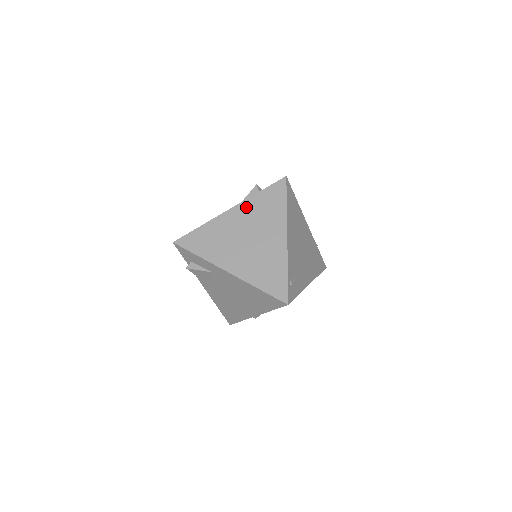
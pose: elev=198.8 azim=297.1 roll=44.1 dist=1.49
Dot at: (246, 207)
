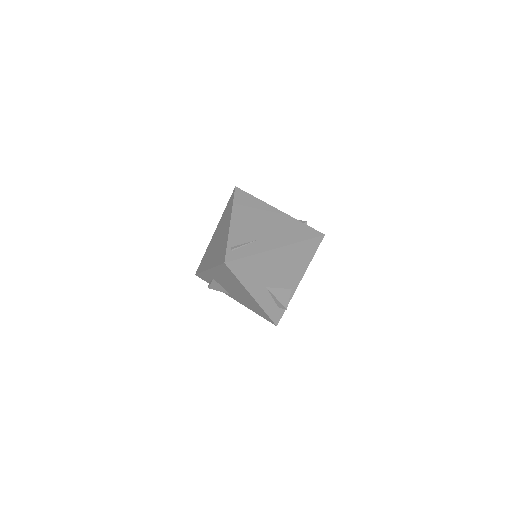
Dot at: (220, 223)
